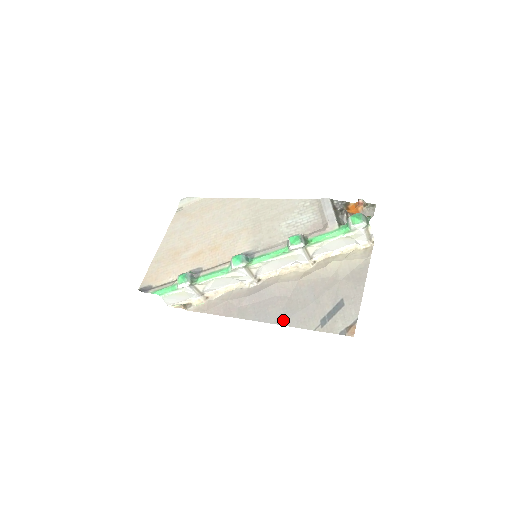
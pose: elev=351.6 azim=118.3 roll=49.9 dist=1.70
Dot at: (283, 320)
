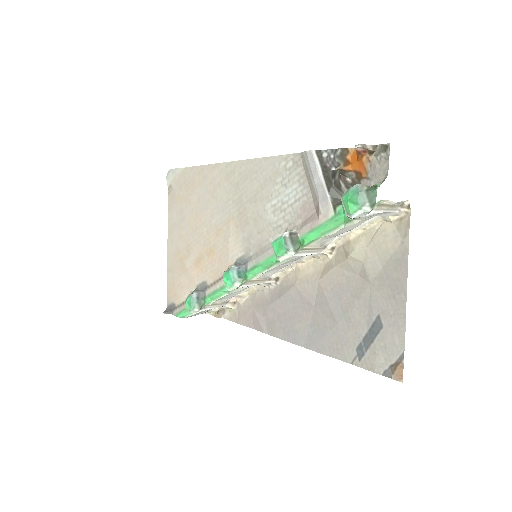
Dot at: (313, 344)
